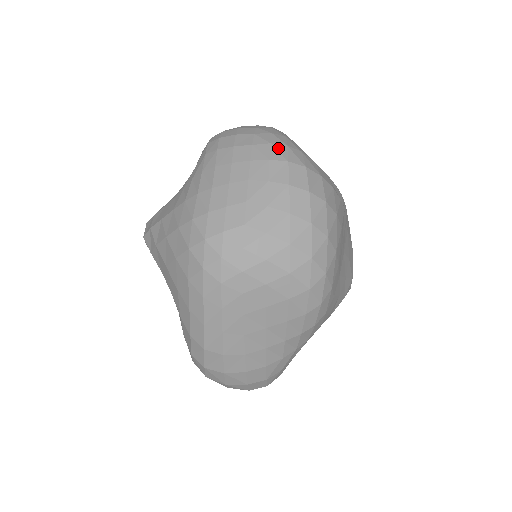
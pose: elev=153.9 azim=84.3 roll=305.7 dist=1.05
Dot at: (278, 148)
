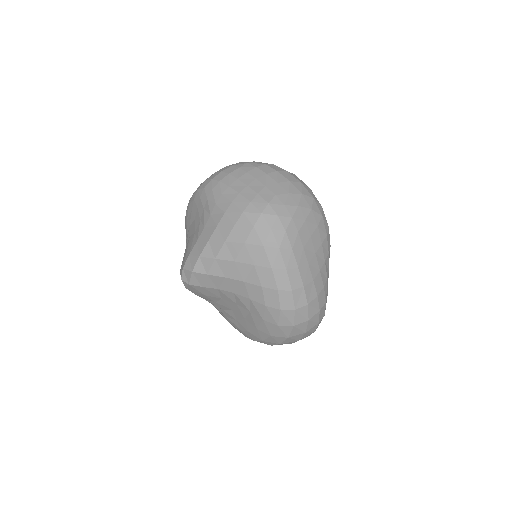
Dot at: (253, 163)
